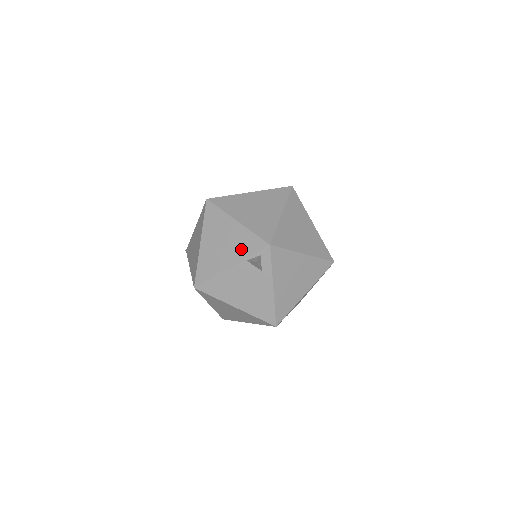
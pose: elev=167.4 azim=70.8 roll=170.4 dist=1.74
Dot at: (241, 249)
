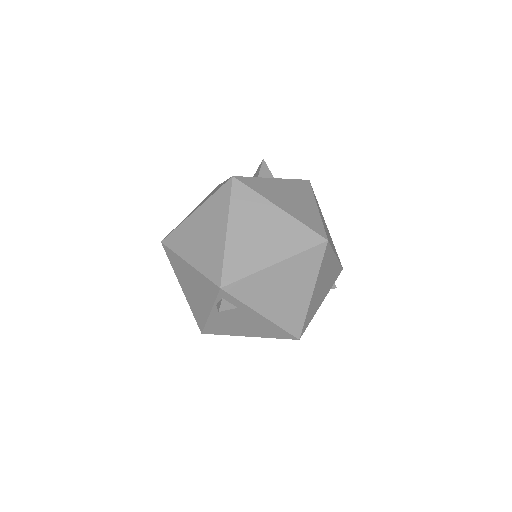
Dot at: (206, 294)
